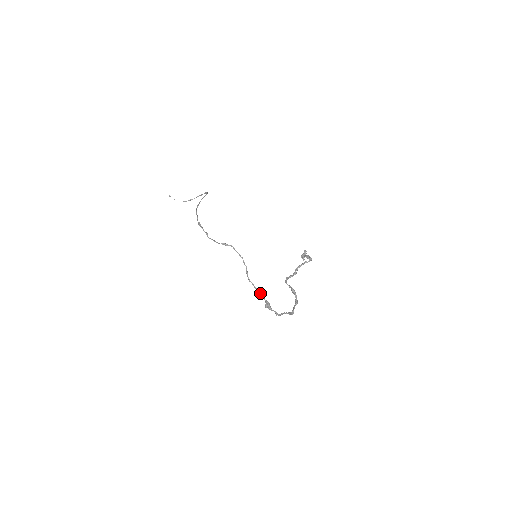
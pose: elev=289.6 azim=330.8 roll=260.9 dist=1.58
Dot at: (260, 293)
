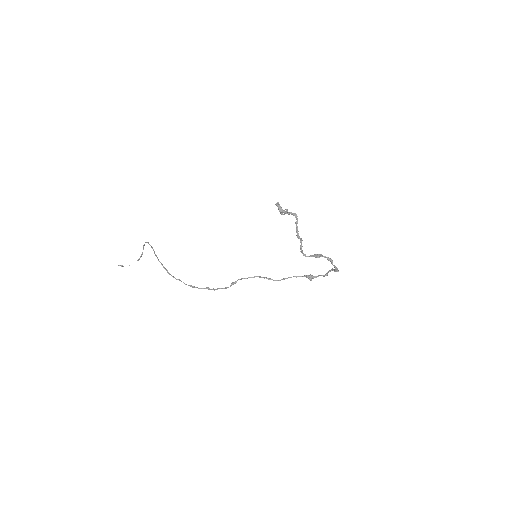
Dot at: occluded
